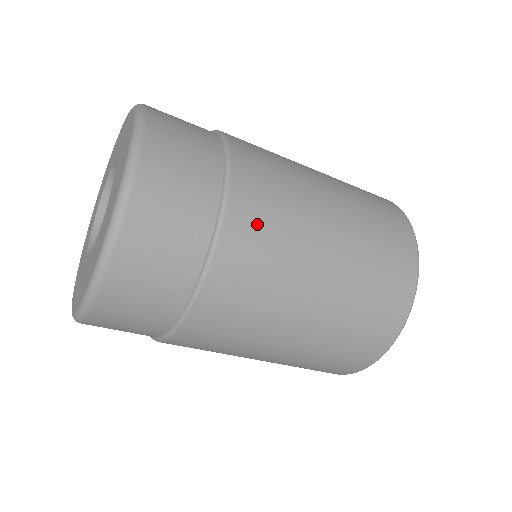
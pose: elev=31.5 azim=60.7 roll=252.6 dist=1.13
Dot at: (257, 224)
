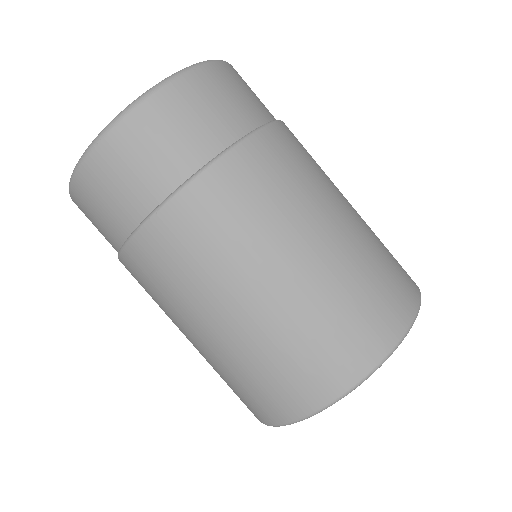
Dot at: (229, 199)
